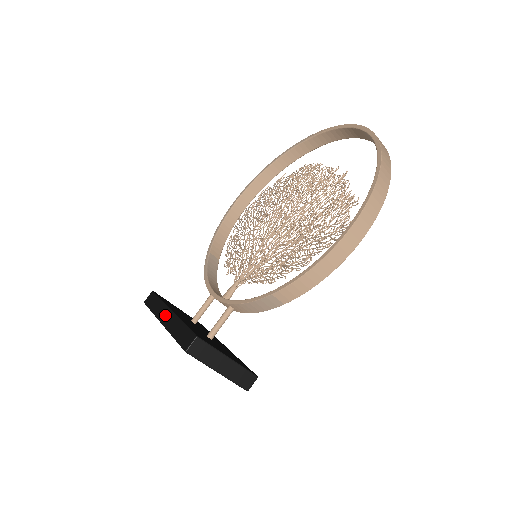
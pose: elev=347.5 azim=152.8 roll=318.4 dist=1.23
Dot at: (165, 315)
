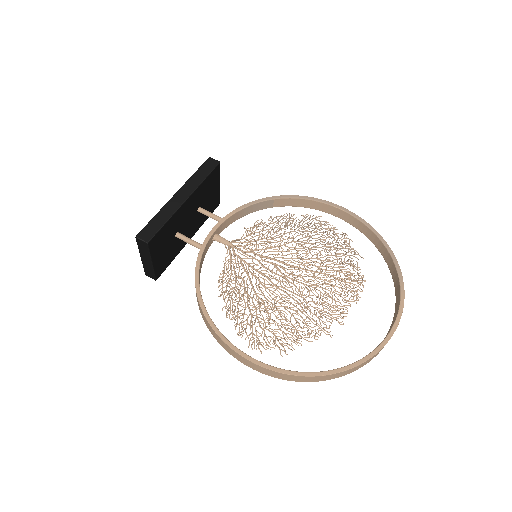
Dot at: (183, 194)
